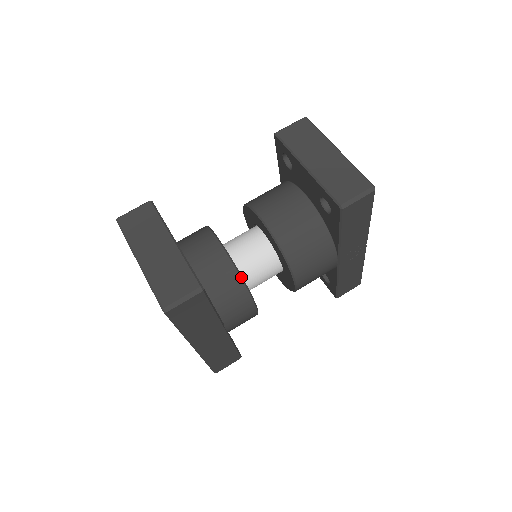
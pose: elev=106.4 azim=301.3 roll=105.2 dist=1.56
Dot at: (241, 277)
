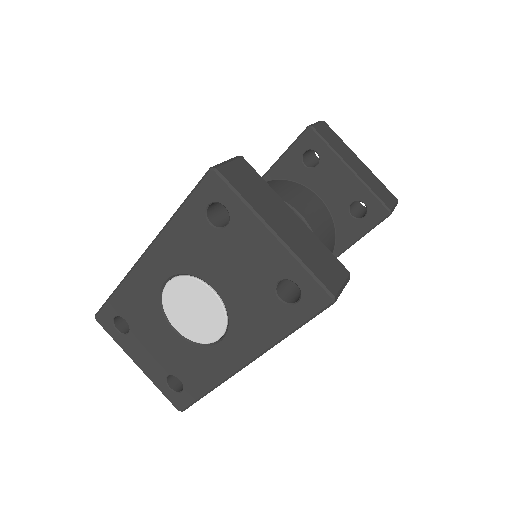
Dot at: occluded
